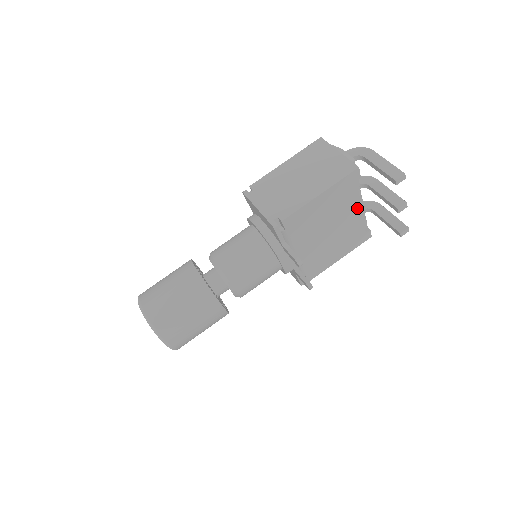
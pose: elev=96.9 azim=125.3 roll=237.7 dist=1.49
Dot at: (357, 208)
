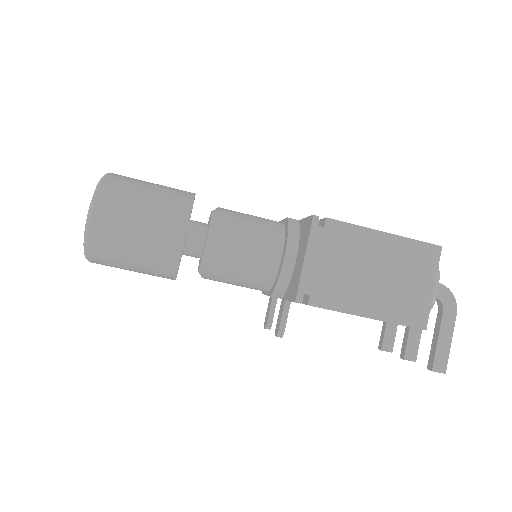
Dot at: occluded
